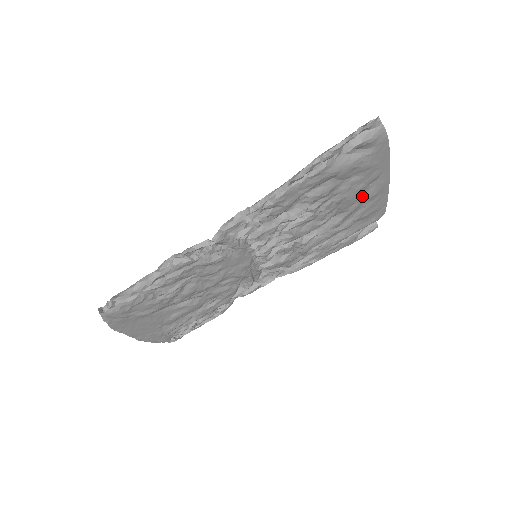
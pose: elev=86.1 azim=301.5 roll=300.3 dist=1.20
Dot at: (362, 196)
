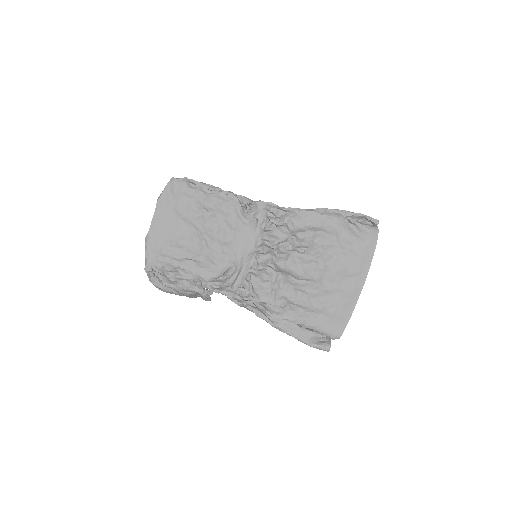
Dot at: (340, 283)
